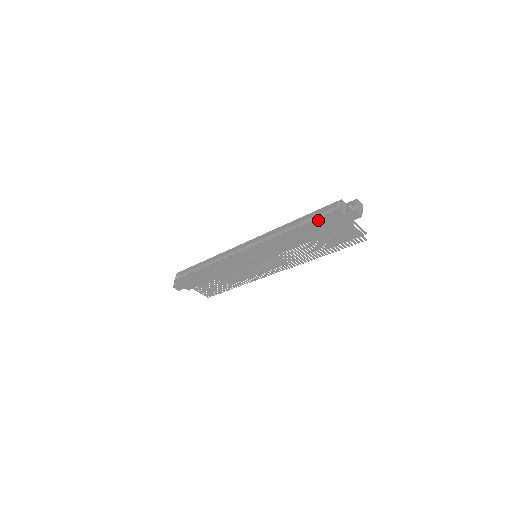
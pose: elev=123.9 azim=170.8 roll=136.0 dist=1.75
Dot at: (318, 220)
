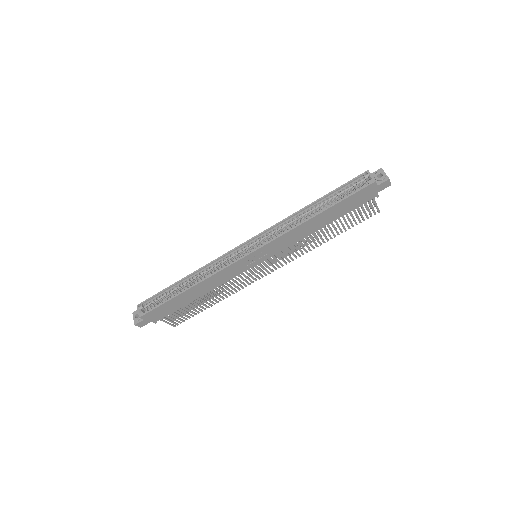
Dot at: (349, 196)
